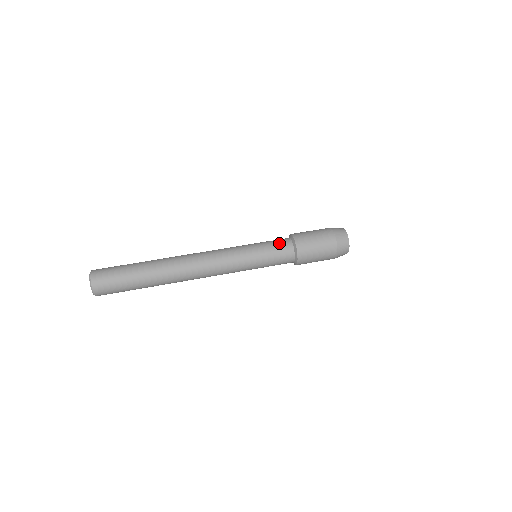
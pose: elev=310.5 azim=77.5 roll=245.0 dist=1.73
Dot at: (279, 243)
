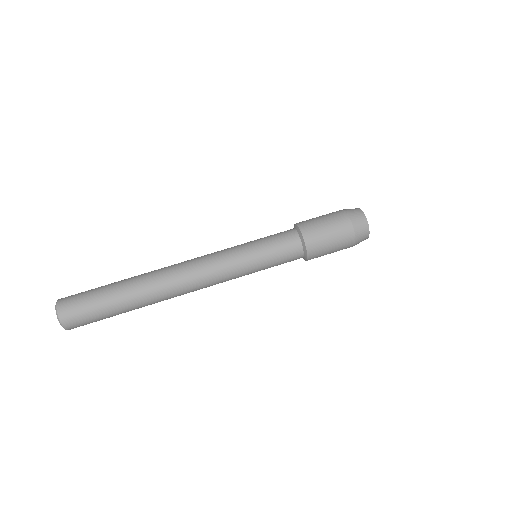
Dot at: (282, 237)
